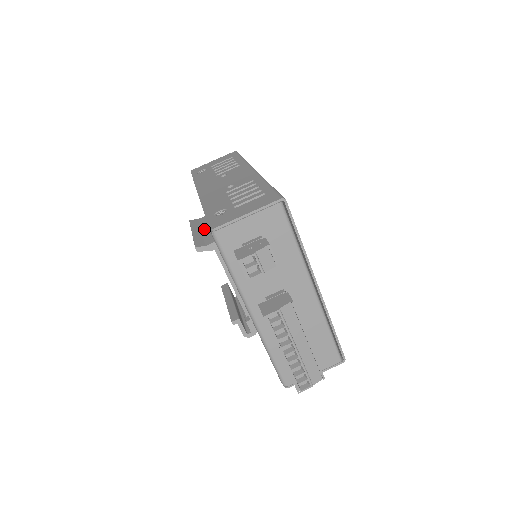
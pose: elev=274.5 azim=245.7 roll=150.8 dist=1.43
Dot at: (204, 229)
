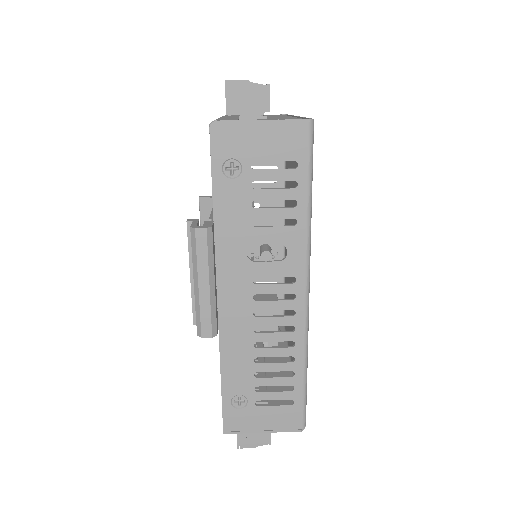
Dot at: occluded
